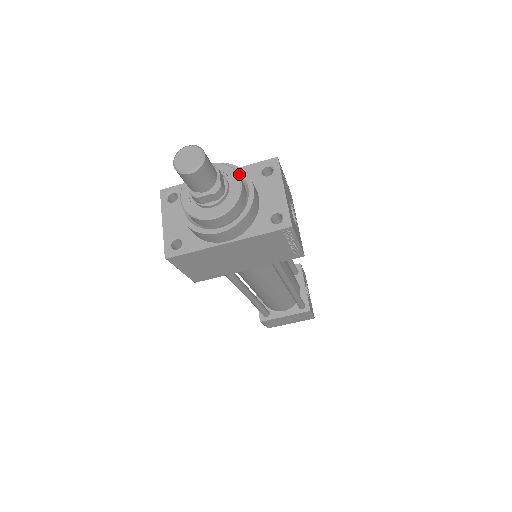
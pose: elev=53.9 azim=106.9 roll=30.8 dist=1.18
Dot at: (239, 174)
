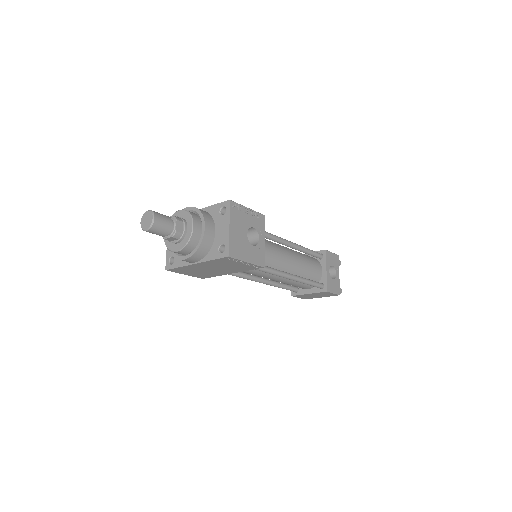
Dot at: (200, 216)
